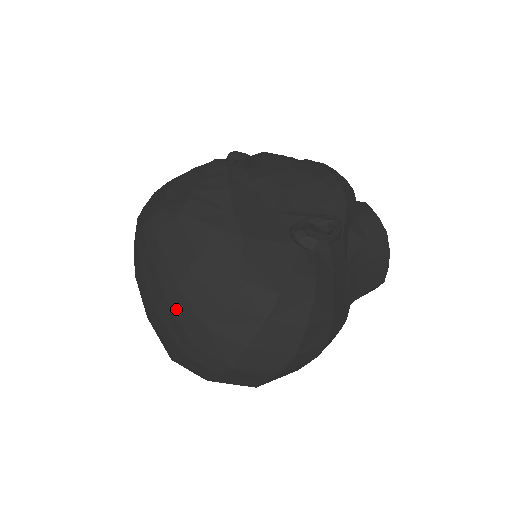
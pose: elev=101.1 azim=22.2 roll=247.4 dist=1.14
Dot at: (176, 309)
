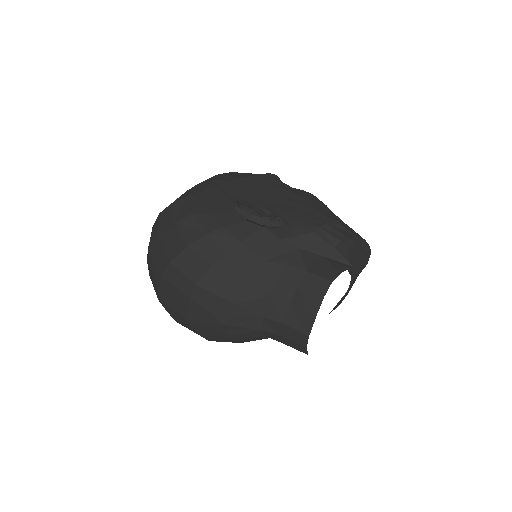
Dot at: occluded
